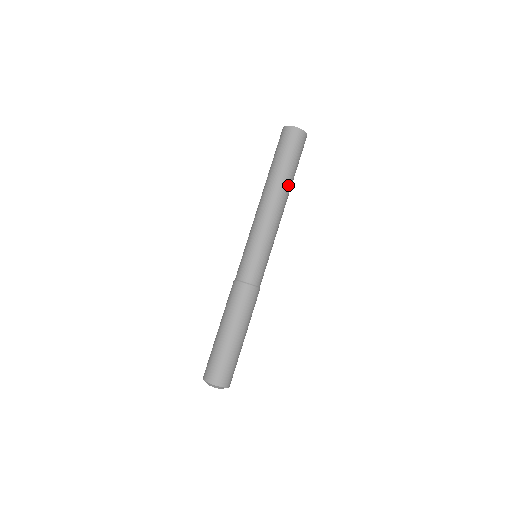
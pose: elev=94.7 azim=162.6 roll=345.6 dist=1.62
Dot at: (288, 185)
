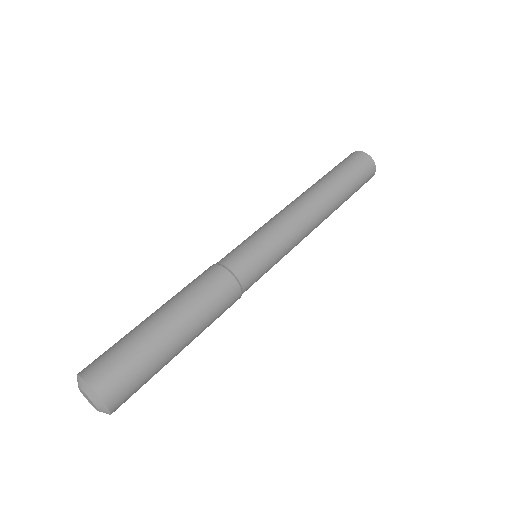
Dot at: (335, 209)
